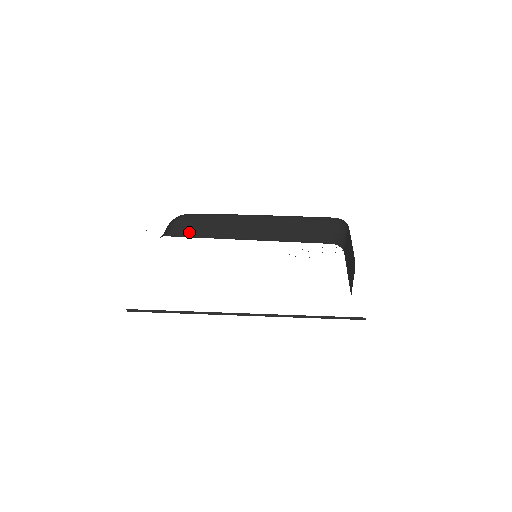
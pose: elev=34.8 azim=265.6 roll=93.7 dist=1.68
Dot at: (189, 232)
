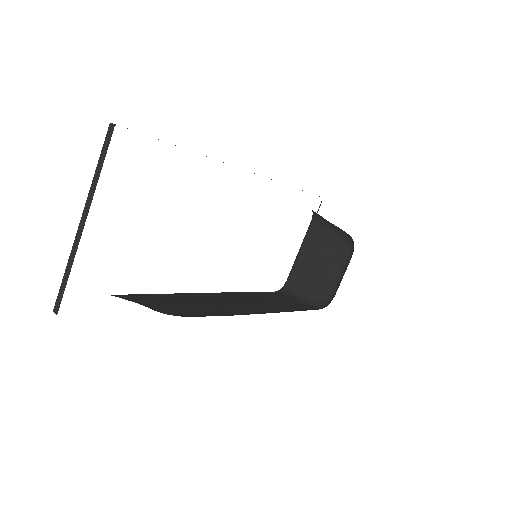
Dot at: occluded
